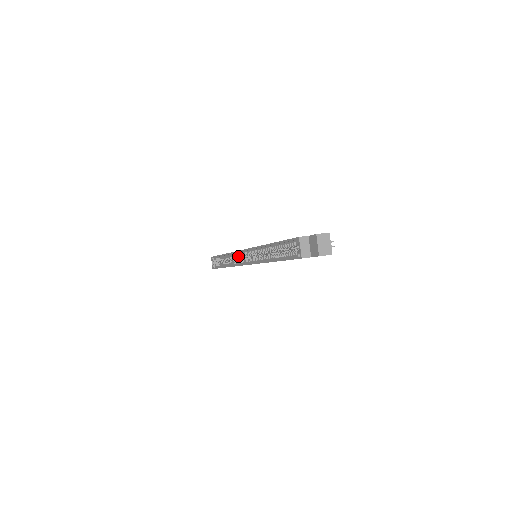
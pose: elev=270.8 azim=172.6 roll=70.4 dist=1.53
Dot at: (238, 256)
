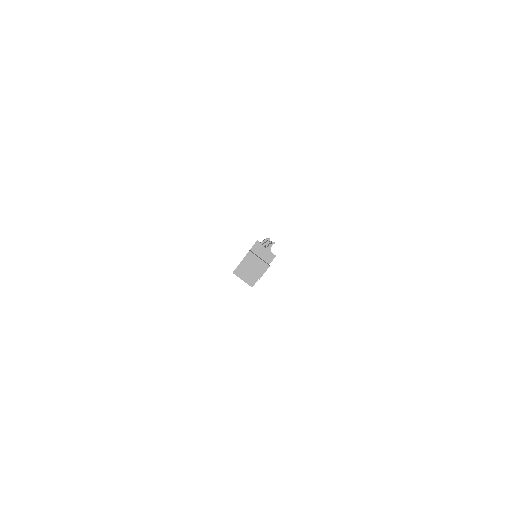
Dot at: occluded
